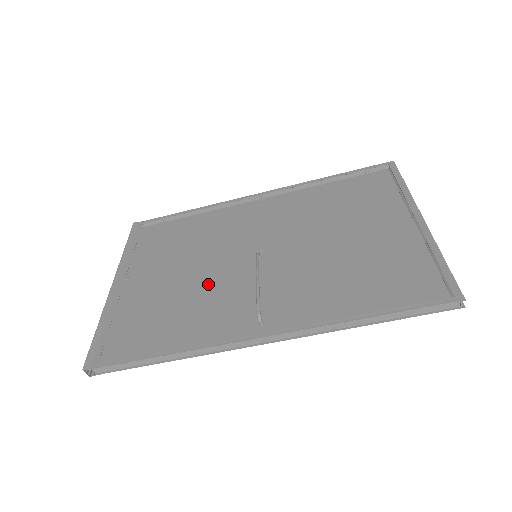
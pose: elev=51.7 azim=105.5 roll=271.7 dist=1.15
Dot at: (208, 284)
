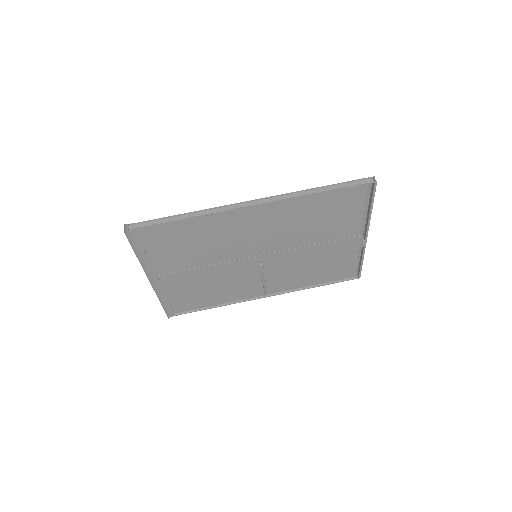
Dot at: (220, 248)
